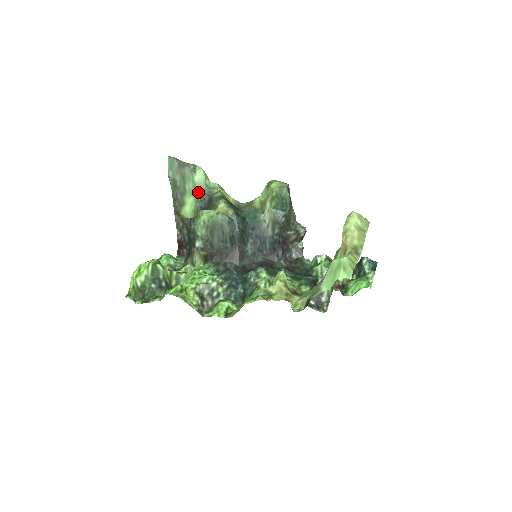
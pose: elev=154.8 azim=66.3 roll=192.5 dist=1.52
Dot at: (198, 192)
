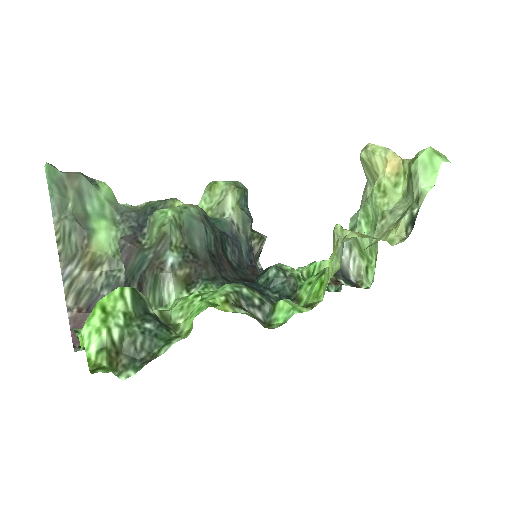
Dot at: (112, 212)
